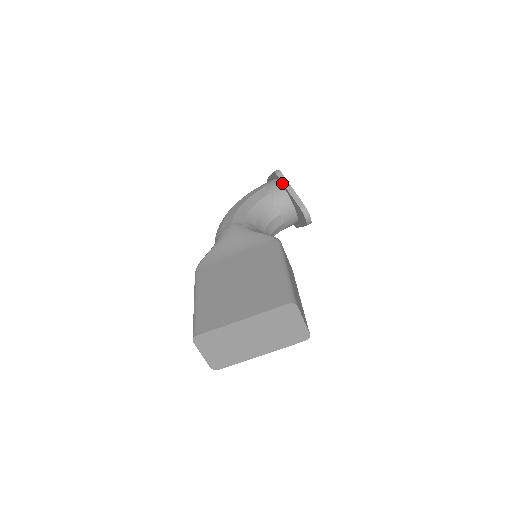
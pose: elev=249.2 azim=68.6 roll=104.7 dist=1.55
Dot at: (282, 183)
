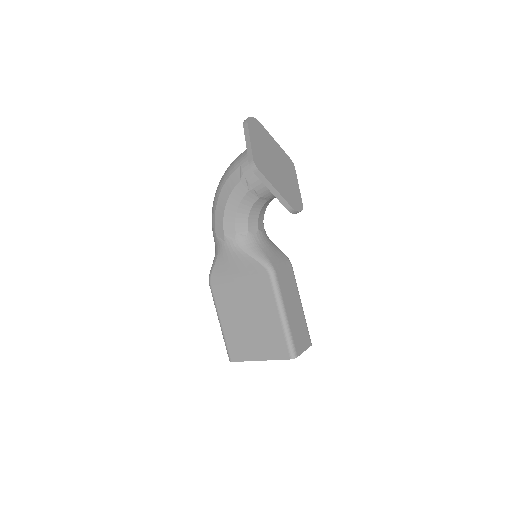
Dot at: (262, 182)
